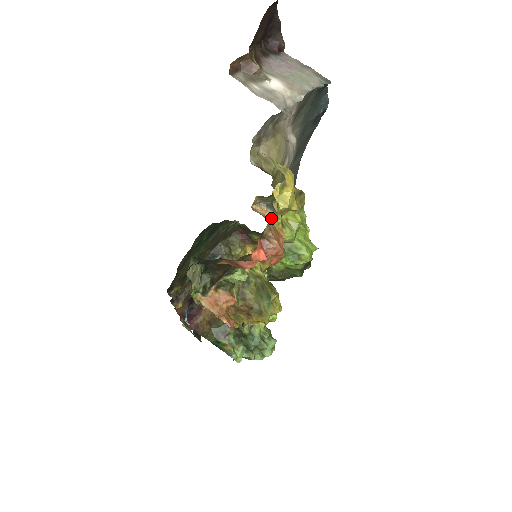
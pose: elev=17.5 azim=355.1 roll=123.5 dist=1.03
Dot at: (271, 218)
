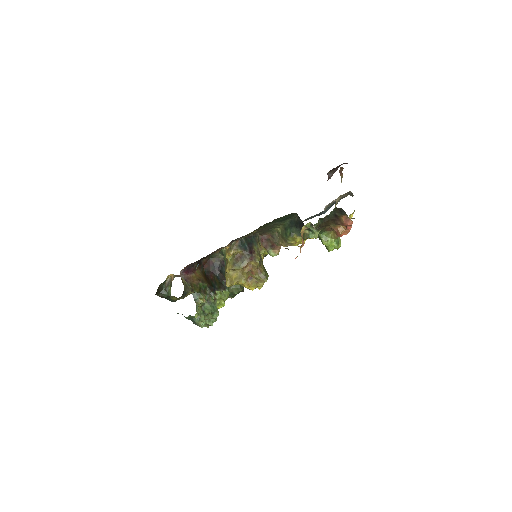
Dot at: occluded
